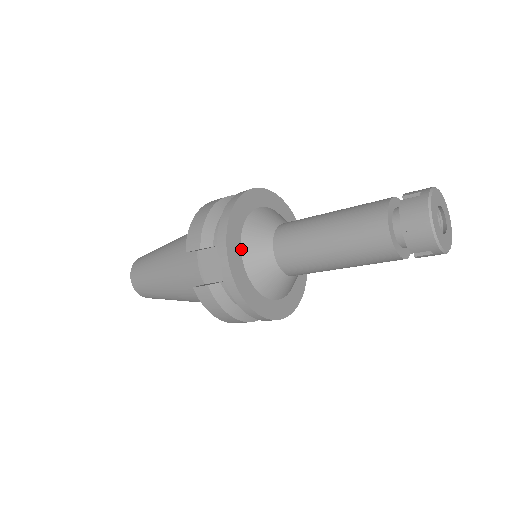
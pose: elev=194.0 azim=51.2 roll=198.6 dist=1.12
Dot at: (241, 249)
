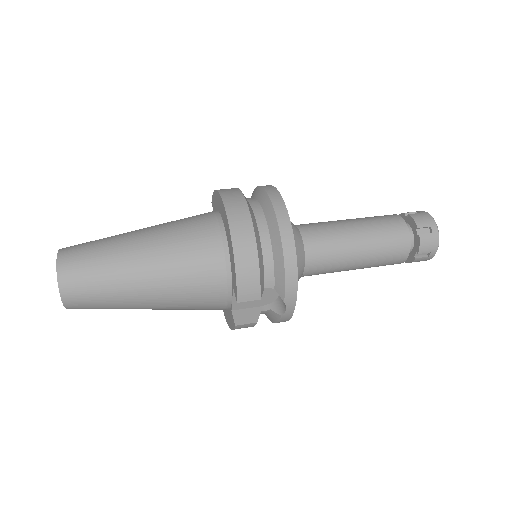
Dot at: occluded
